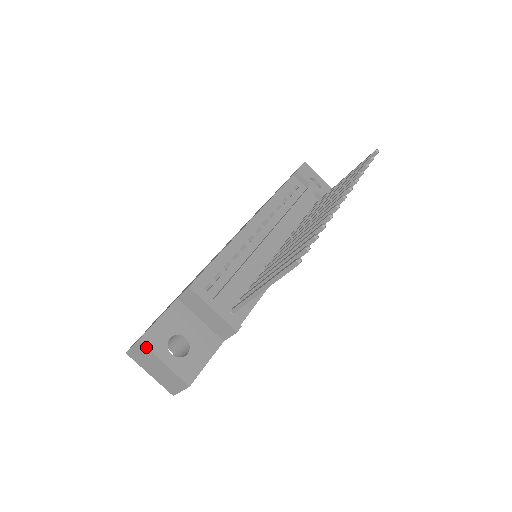
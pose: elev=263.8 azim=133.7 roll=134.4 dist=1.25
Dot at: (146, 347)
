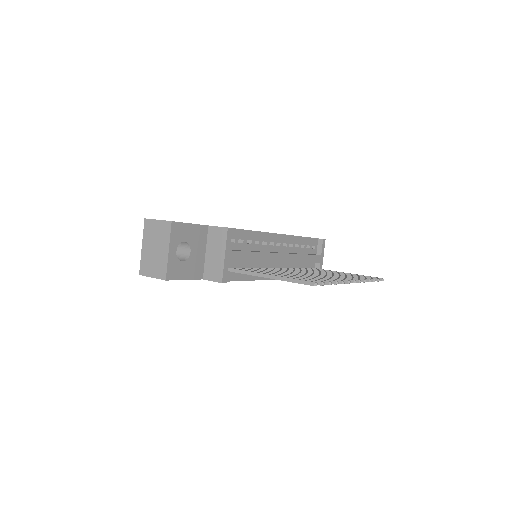
Dot at: (171, 230)
